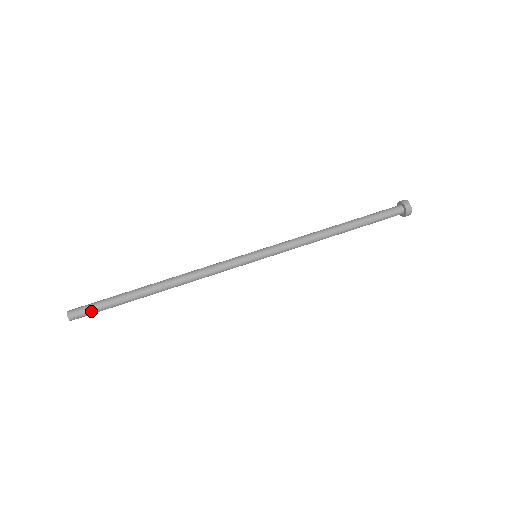
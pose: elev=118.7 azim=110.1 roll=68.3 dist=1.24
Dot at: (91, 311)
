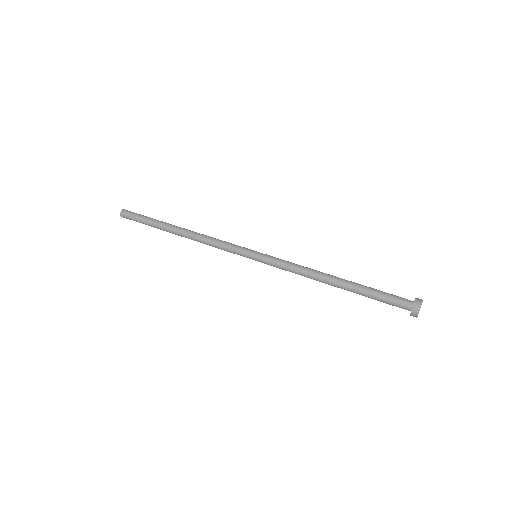
Dot at: (134, 218)
